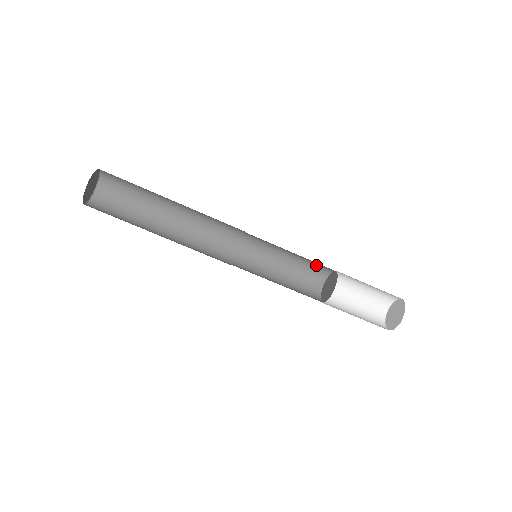
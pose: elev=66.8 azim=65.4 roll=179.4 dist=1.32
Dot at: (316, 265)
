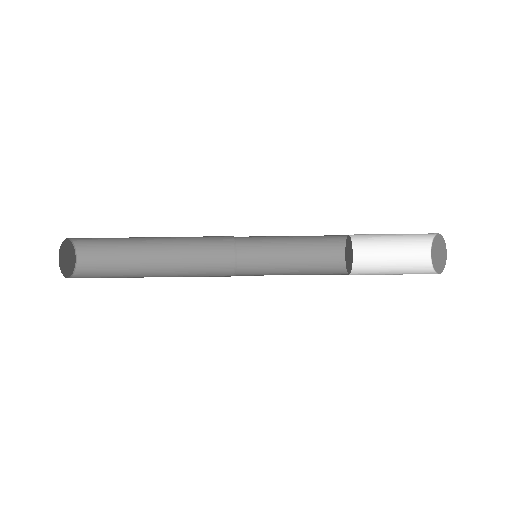
Dot at: (328, 235)
